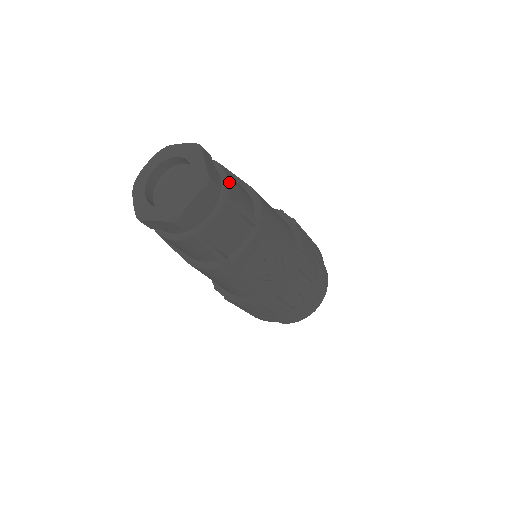
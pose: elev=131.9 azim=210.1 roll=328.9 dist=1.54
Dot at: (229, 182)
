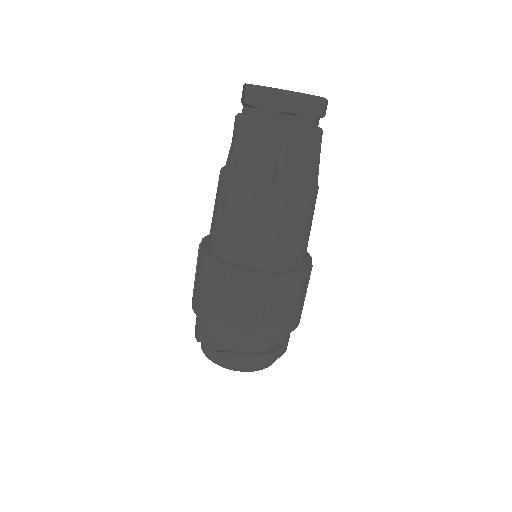
Dot at: occluded
